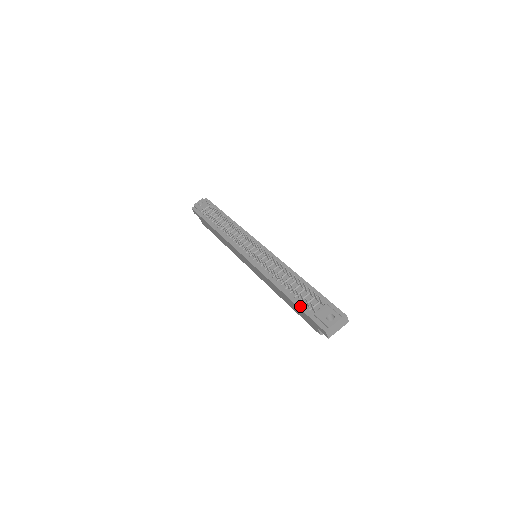
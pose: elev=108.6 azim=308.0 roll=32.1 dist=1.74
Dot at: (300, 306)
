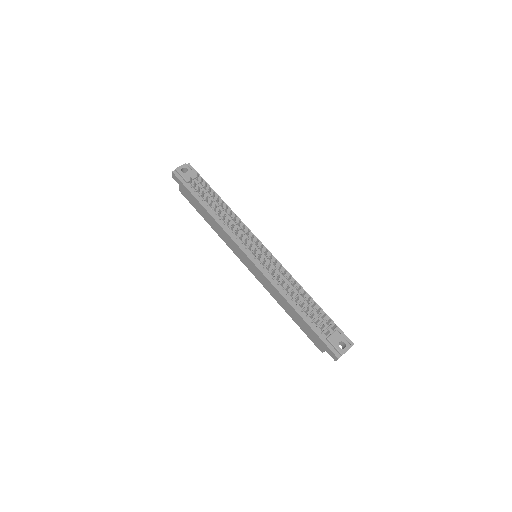
Dot at: (313, 327)
